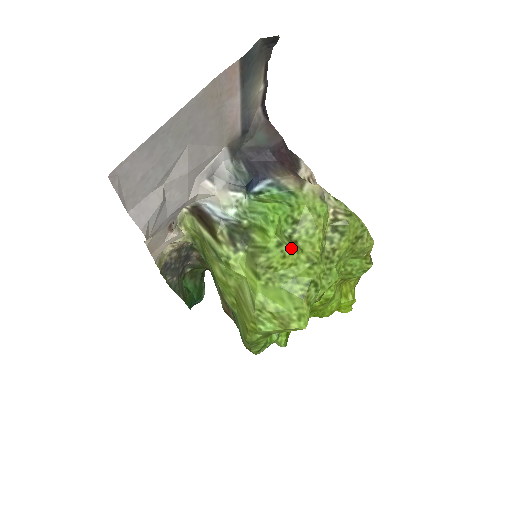
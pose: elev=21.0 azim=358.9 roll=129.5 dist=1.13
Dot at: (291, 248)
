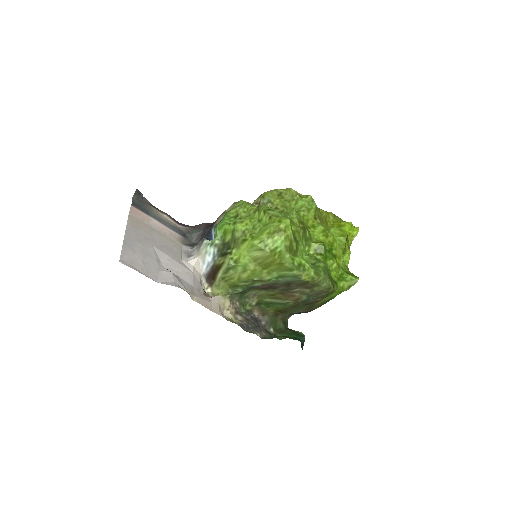
Dot at: (242, 219)
